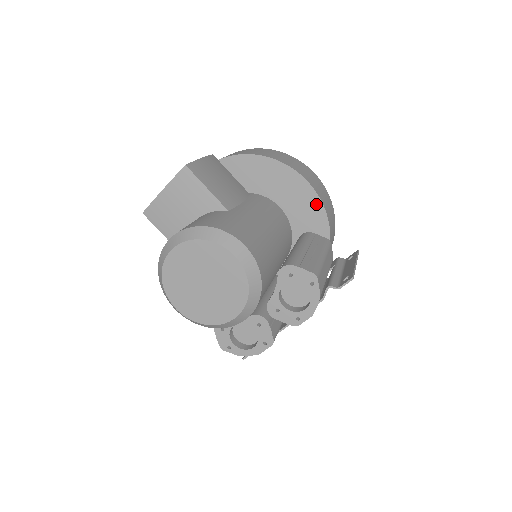
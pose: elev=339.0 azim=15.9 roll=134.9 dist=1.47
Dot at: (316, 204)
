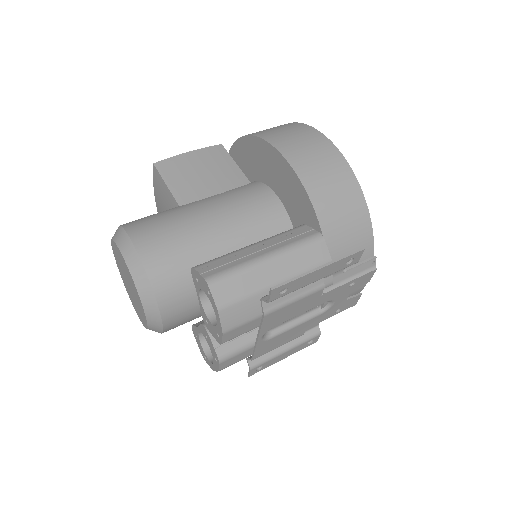
Dot at: (298, 186)
